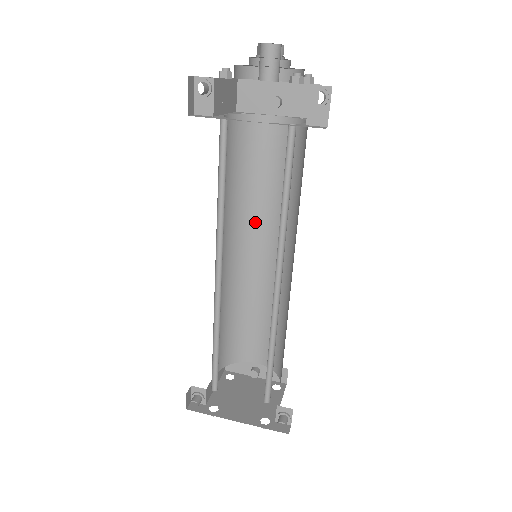
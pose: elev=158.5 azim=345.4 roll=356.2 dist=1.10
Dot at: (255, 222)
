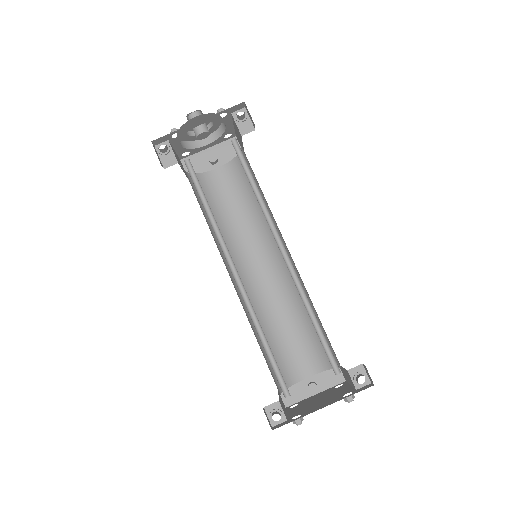
Dot at: (241, 248)
